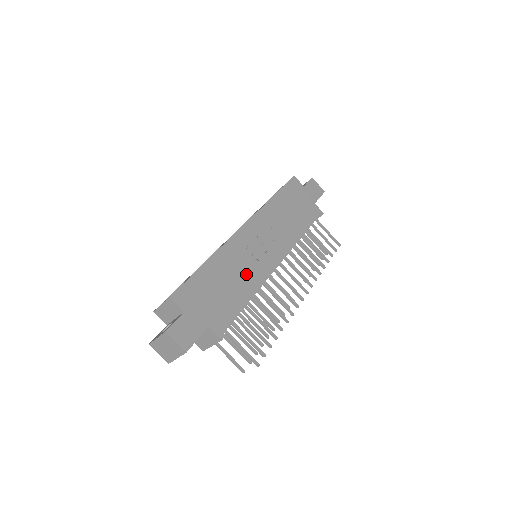
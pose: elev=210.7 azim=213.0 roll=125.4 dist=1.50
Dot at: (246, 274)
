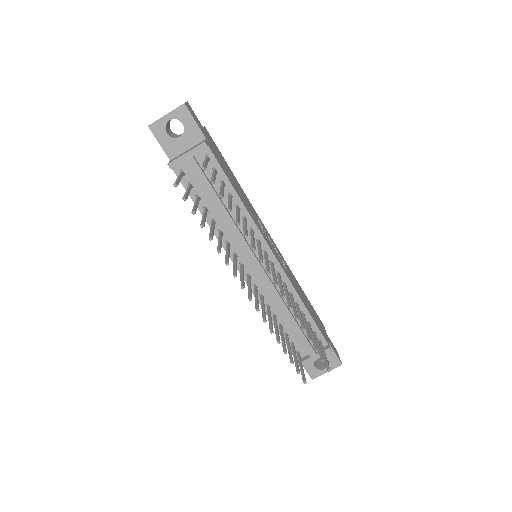
Dot at: (249, 209)
